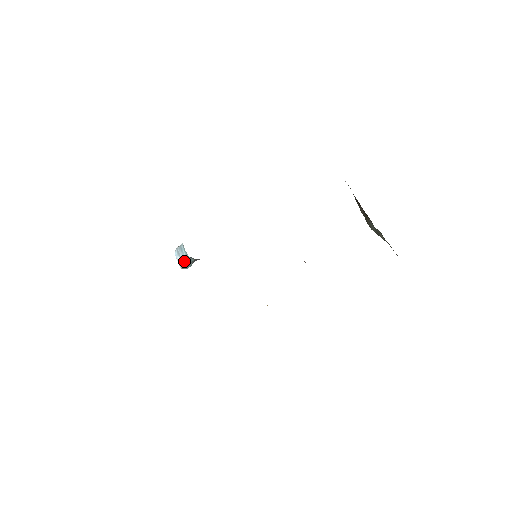
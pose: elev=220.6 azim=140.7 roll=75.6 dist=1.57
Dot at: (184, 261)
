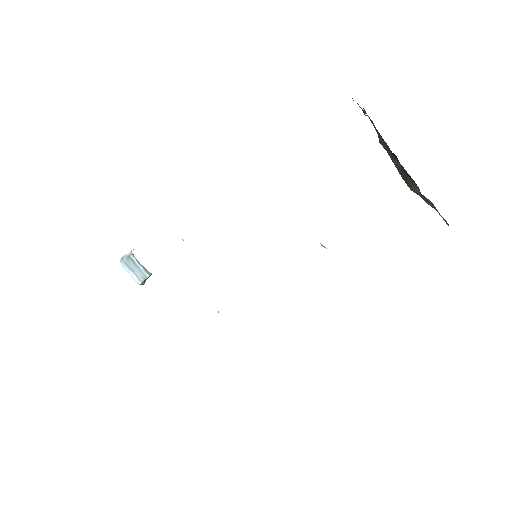
Dot at: (144, 279)
